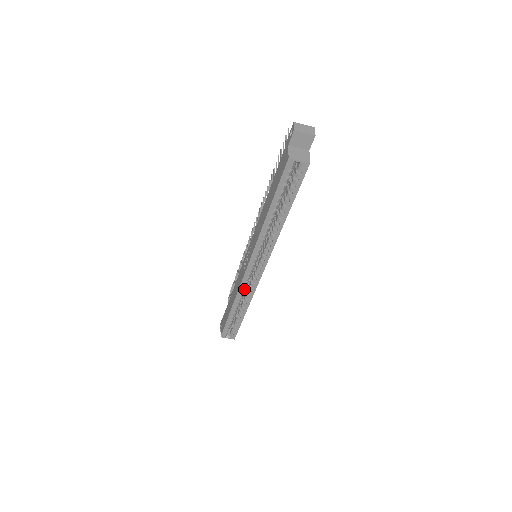
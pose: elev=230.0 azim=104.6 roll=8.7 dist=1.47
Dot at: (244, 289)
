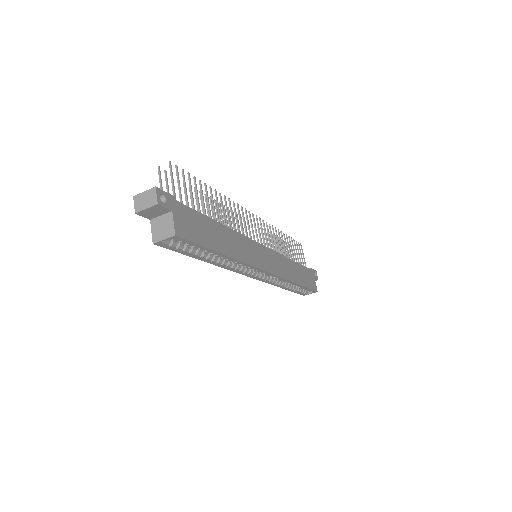
Dot at: (274, 279)
